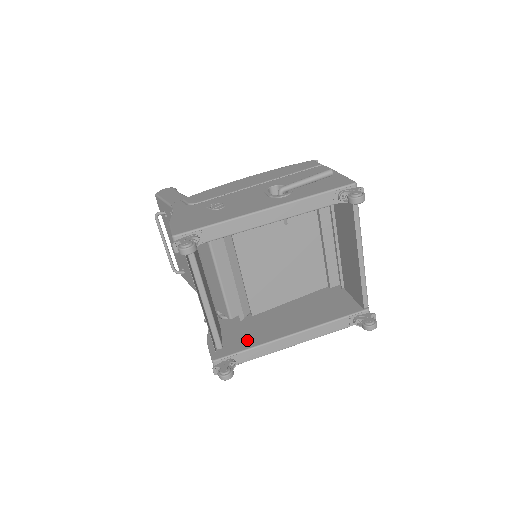
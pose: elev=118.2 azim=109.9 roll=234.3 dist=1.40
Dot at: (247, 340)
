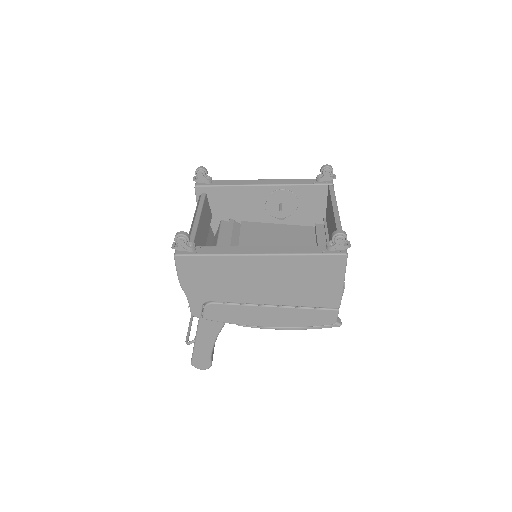
Dot at: occluded
